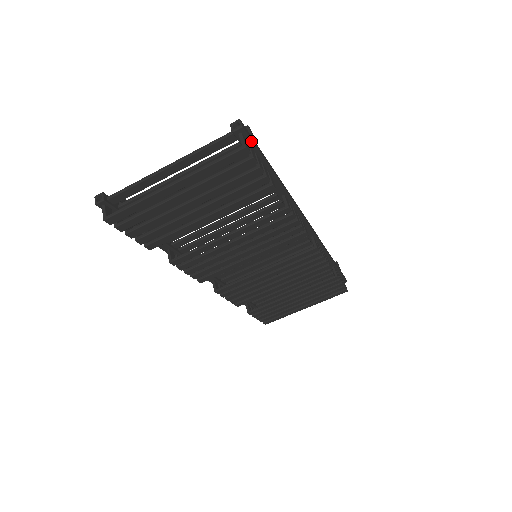
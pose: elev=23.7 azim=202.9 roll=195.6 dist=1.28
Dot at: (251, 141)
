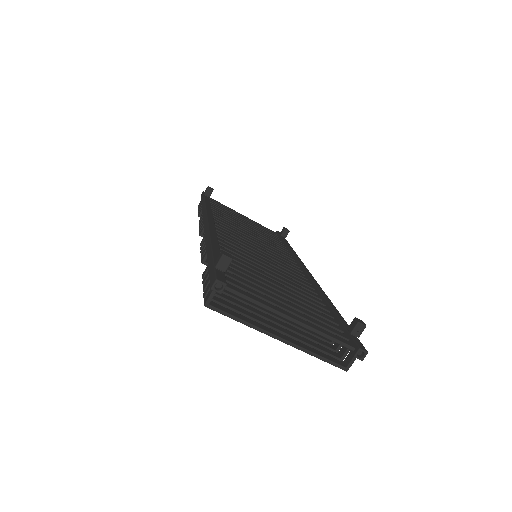
Dot at: occluded
